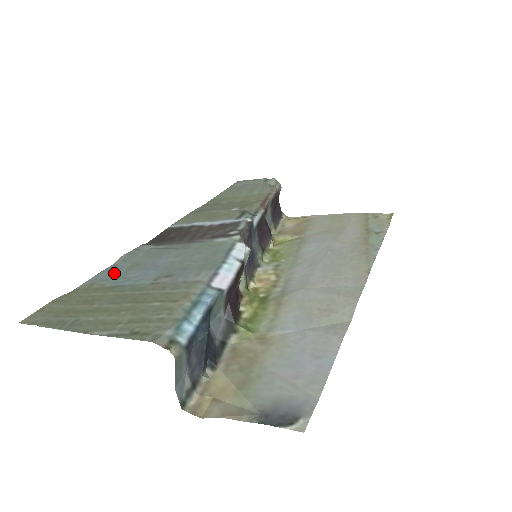
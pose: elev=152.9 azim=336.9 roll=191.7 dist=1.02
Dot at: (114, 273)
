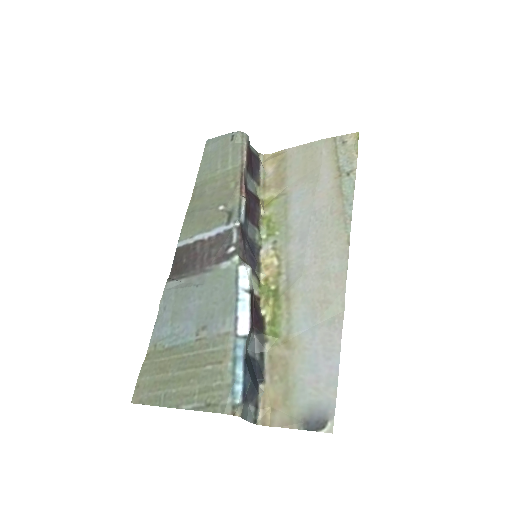
Dot at: (164, 328)
